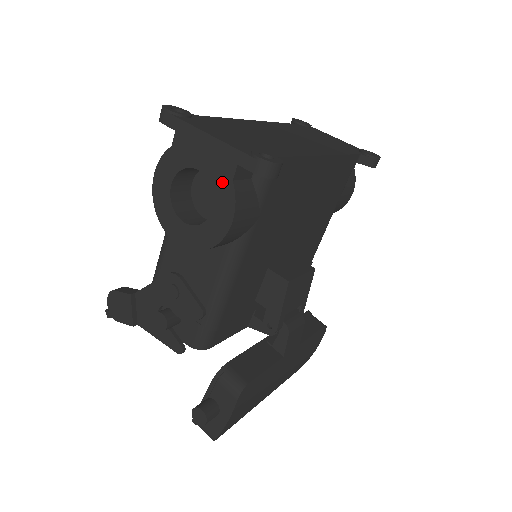
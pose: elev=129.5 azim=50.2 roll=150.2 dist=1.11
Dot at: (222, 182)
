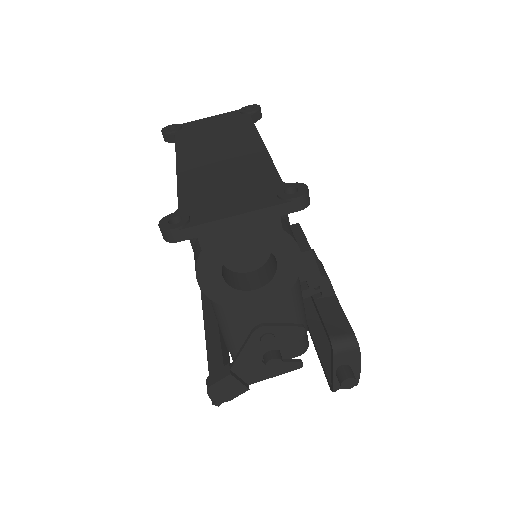
Dot at: (273, 238)
